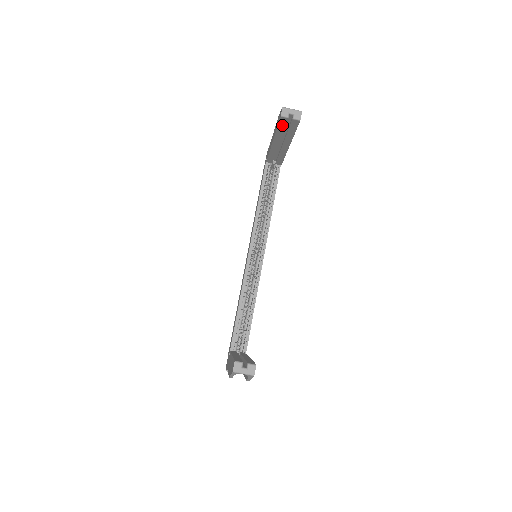
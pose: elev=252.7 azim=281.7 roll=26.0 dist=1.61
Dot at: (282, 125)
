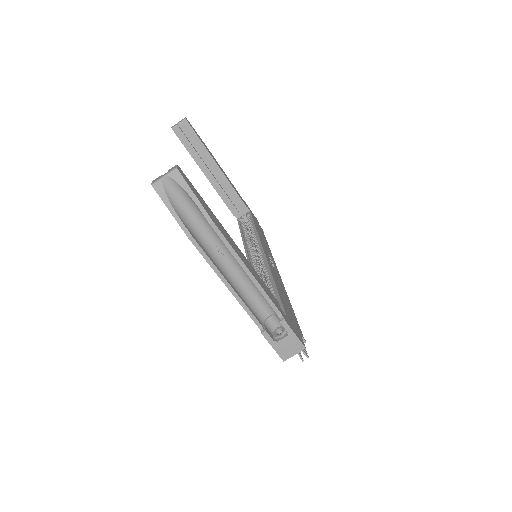
Dot at: (184, 140)
